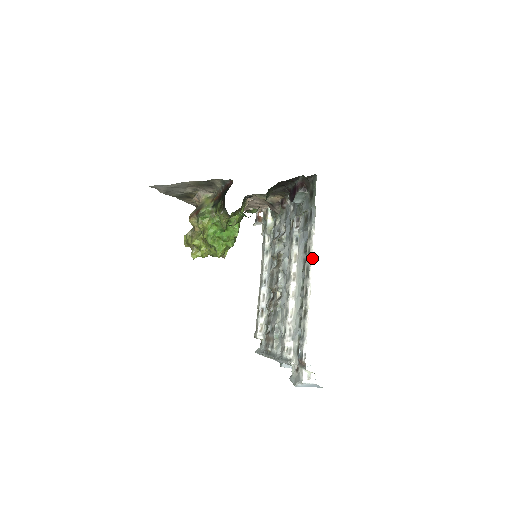
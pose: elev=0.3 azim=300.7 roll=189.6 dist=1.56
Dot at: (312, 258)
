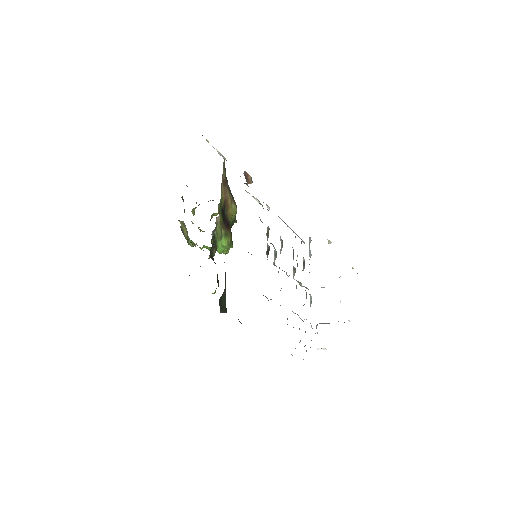
Dot at: occluded
